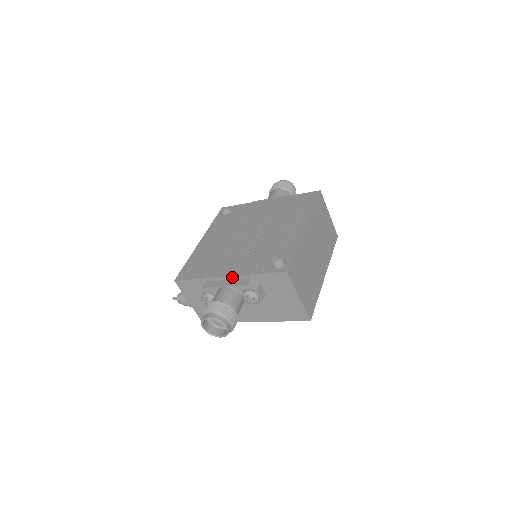
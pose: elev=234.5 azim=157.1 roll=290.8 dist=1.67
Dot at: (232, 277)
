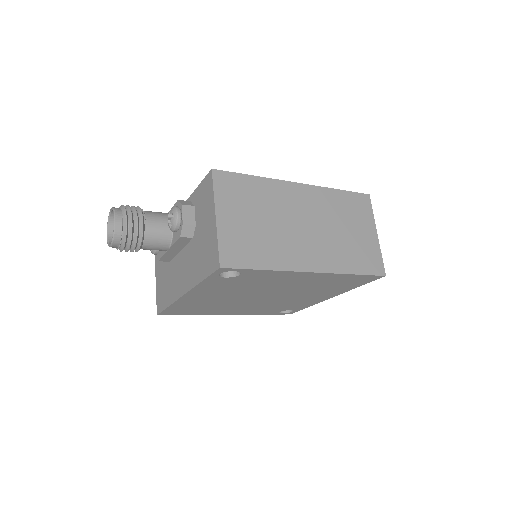
Dot at: occluded
